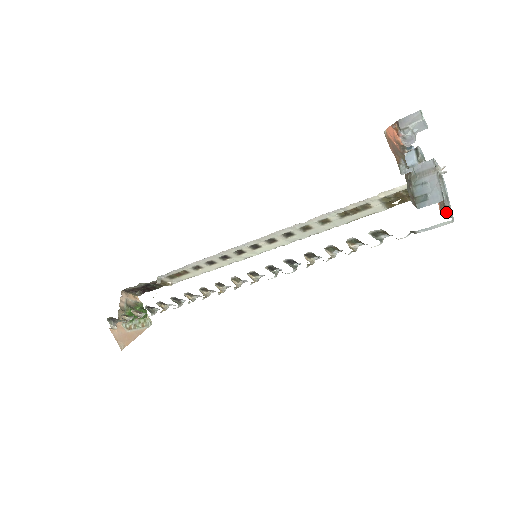
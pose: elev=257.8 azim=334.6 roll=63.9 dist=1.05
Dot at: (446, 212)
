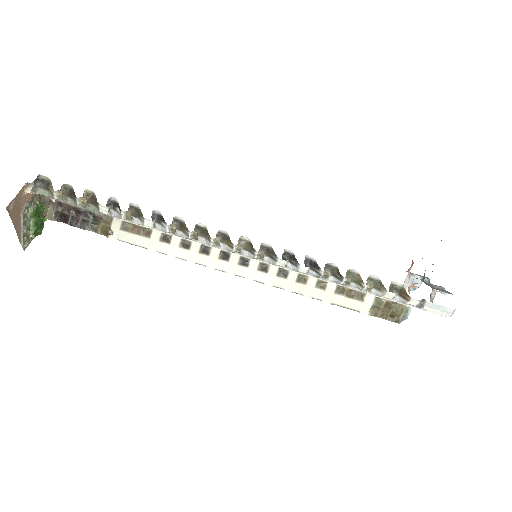
Dot at: occluded
